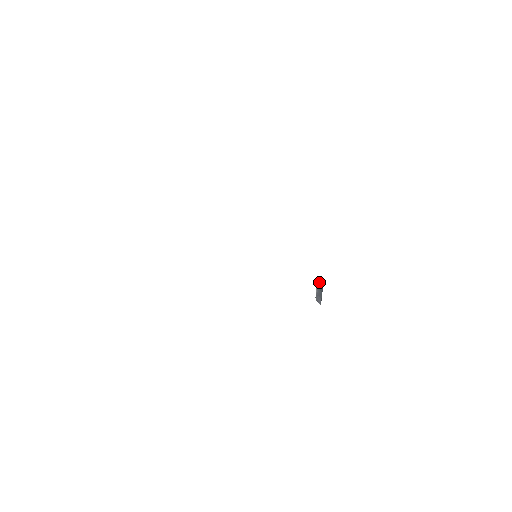
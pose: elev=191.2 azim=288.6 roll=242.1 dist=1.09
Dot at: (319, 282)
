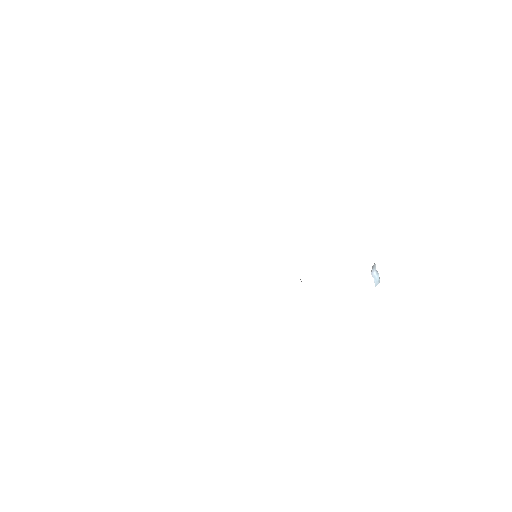
Dot at: occluded
